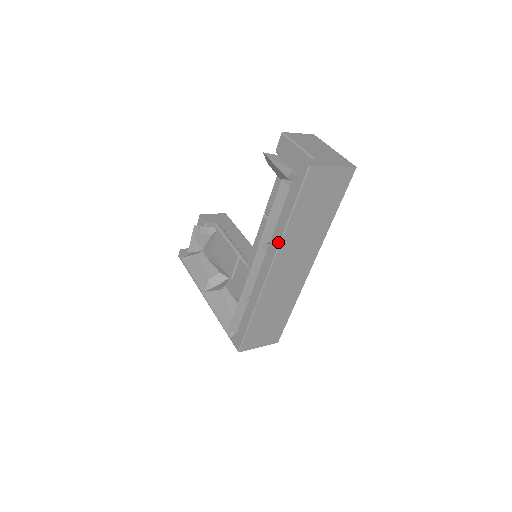
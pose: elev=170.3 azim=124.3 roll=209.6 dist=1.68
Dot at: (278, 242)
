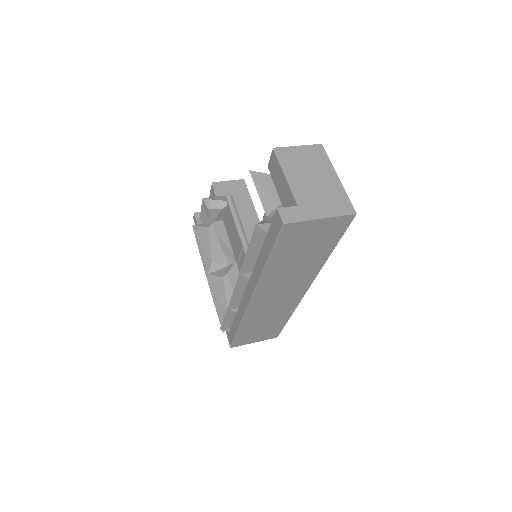
Dot at: (257, 279)
